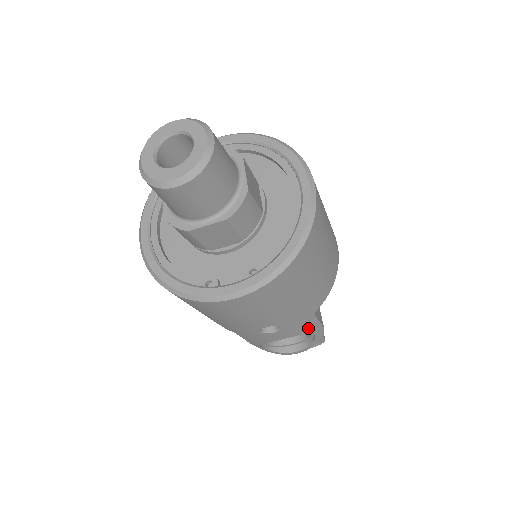
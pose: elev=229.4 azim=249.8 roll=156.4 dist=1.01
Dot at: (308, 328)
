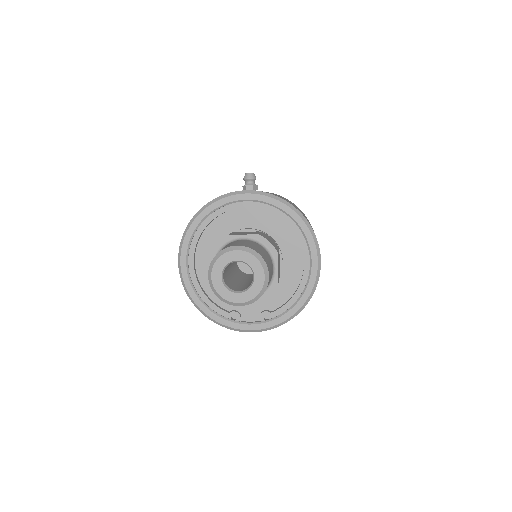
Dot at: occluded
